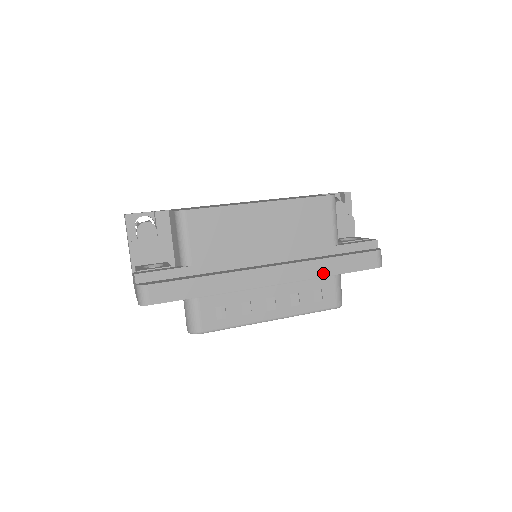
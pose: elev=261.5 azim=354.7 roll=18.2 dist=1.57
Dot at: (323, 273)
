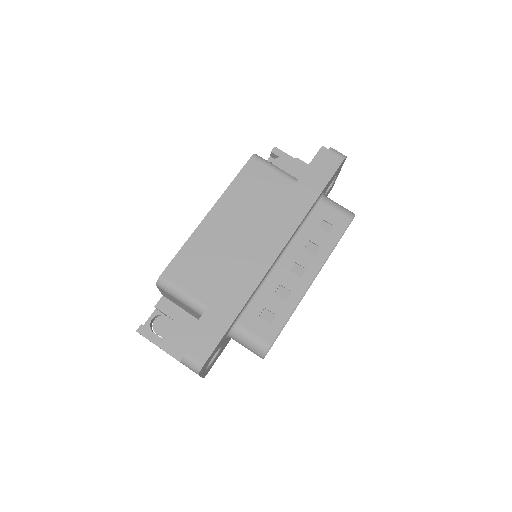
Dot at: (307, 207)
